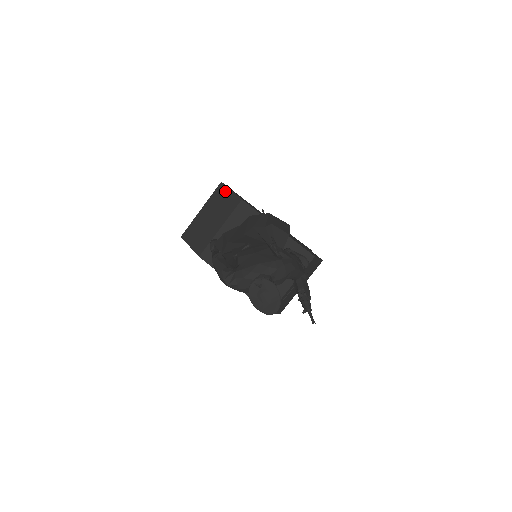
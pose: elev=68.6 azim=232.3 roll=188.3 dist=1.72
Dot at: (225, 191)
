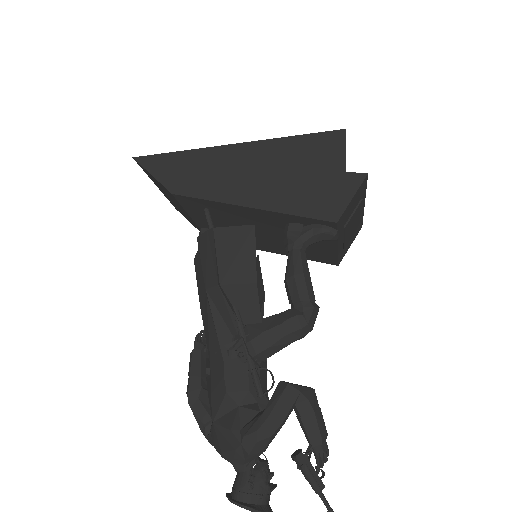
Dot at: (148, 173)
